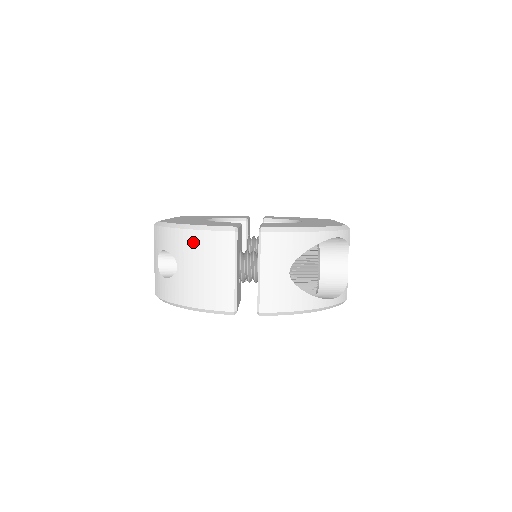
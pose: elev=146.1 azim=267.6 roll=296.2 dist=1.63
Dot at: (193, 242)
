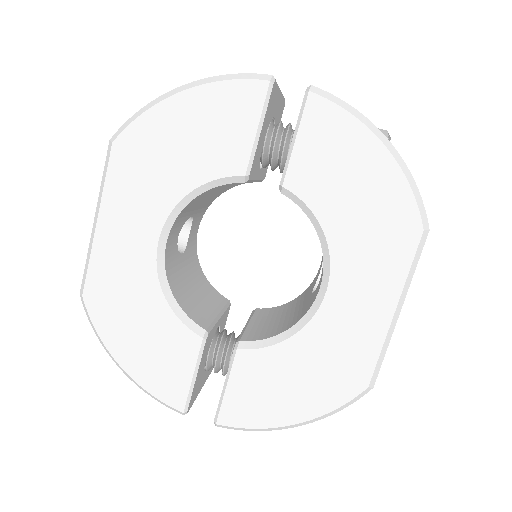
Dot at: occluded
